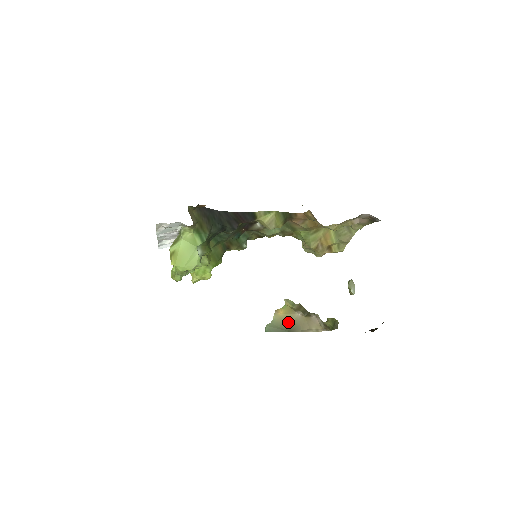
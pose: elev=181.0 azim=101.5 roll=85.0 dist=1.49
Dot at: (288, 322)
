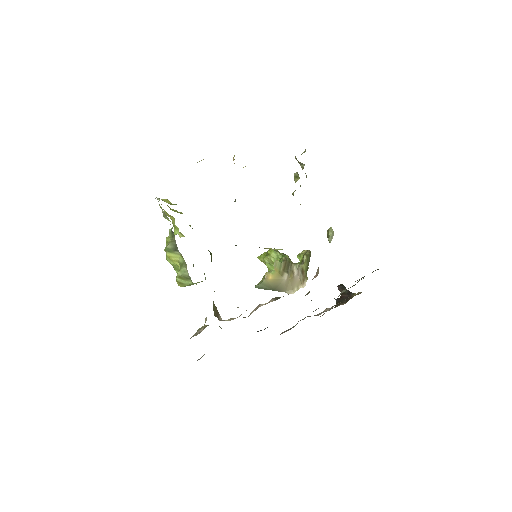
Dot at: (276, 285)
